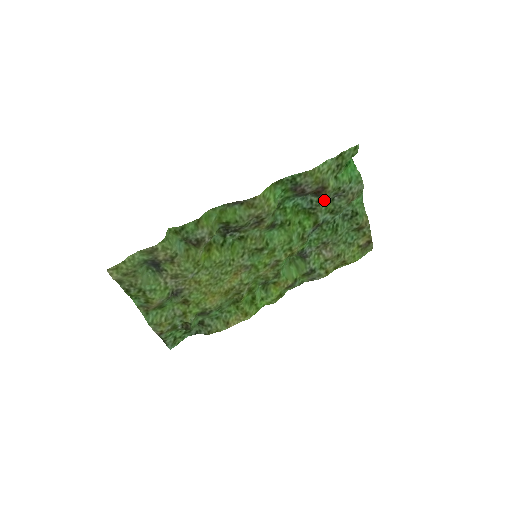
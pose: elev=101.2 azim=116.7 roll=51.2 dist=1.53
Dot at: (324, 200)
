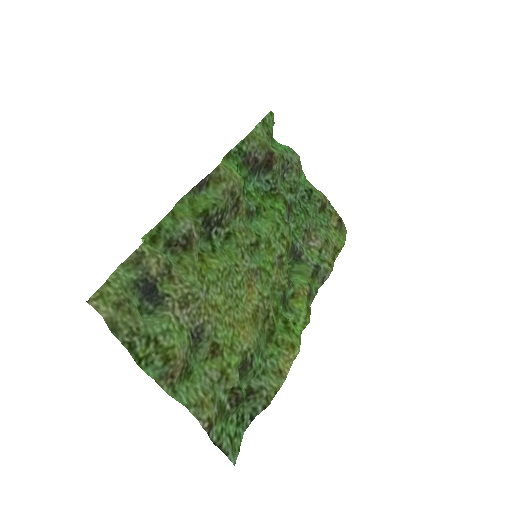
Dot at: (277, 176)
